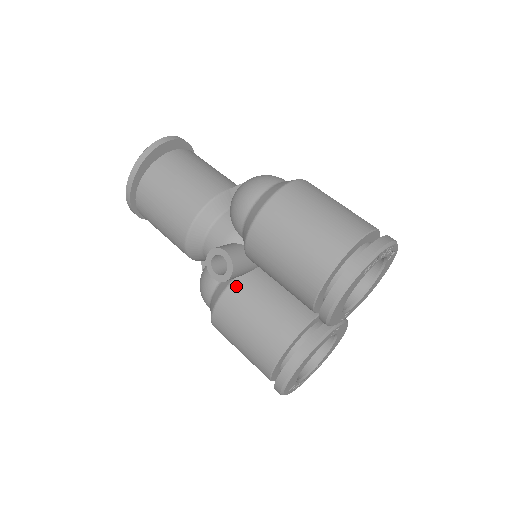
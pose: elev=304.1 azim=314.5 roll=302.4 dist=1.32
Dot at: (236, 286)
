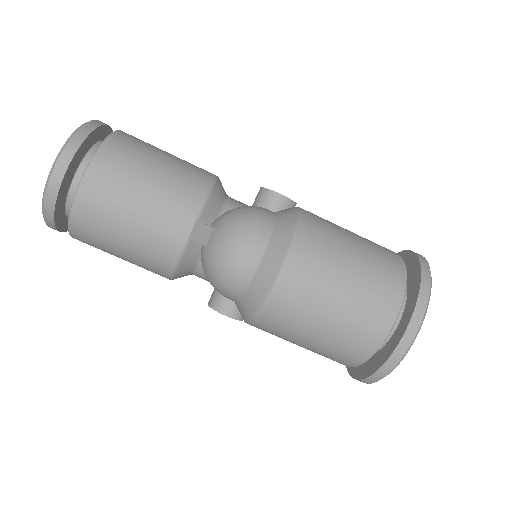
Dot at: occluded
